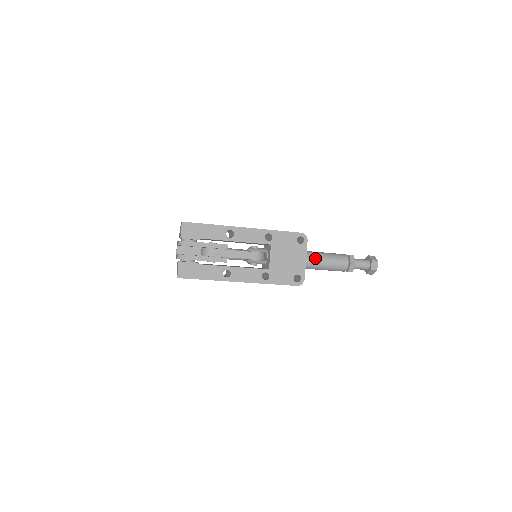
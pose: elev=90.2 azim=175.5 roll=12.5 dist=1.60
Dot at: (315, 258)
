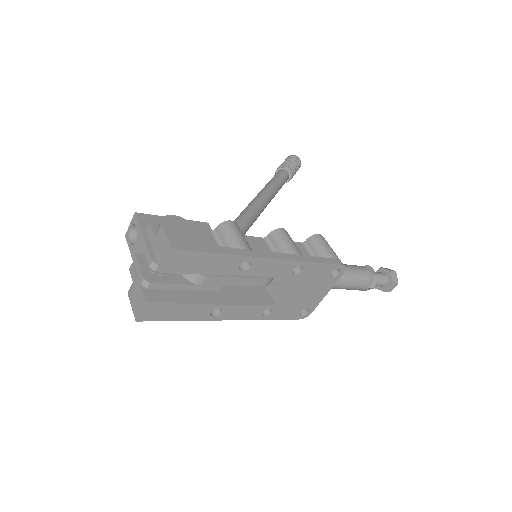
Dot at: occluded
